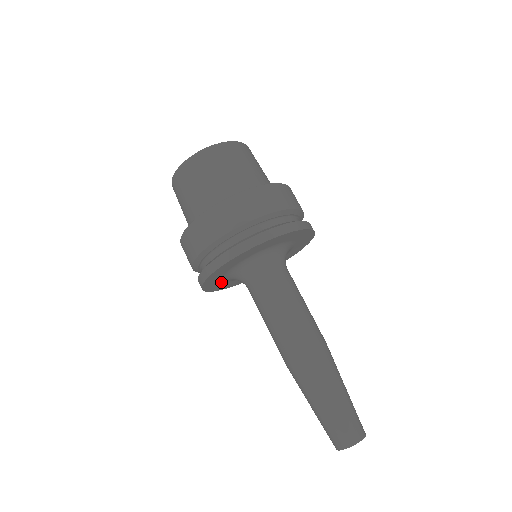
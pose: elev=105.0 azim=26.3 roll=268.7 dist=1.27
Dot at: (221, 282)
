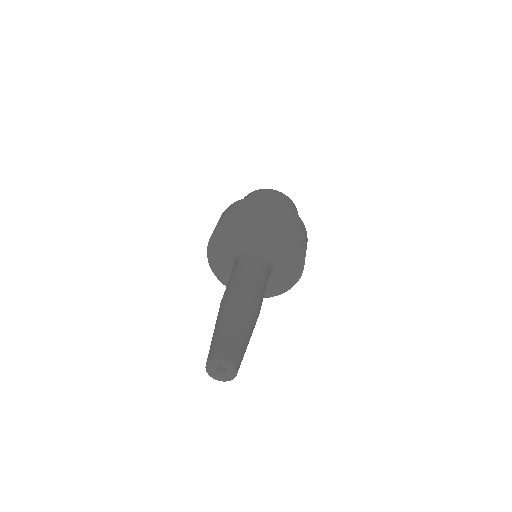
Dot at: occluded
